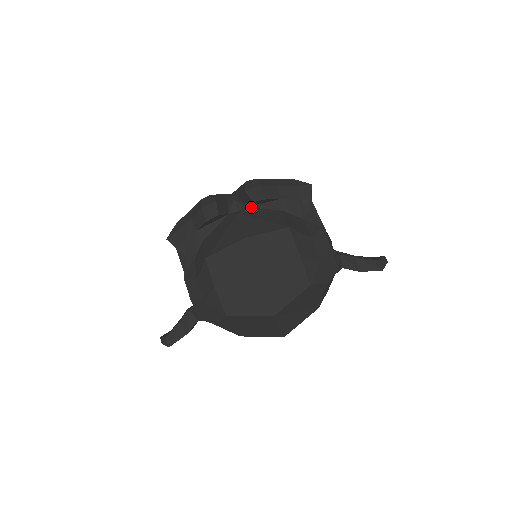
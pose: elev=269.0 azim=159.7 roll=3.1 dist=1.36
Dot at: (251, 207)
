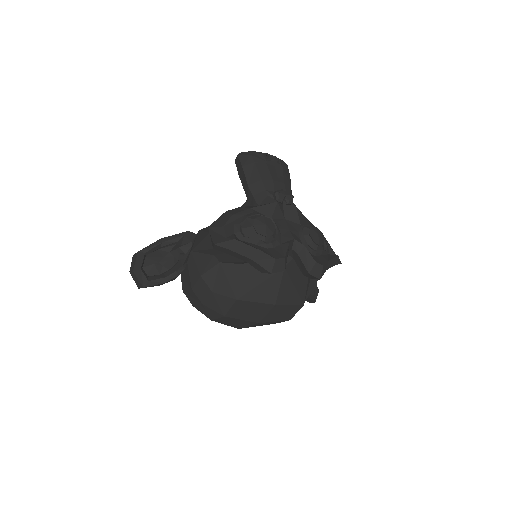
Dot at: (295, 260)
